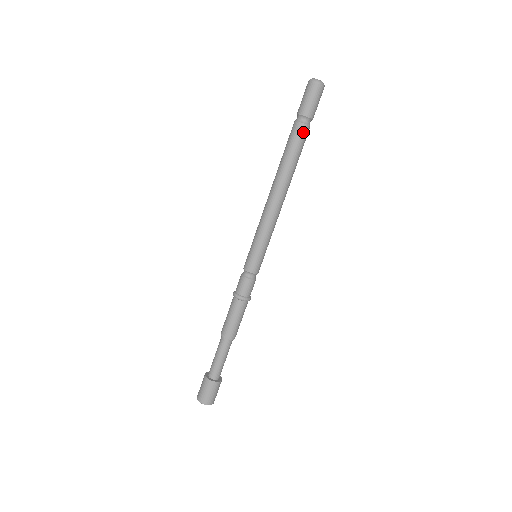
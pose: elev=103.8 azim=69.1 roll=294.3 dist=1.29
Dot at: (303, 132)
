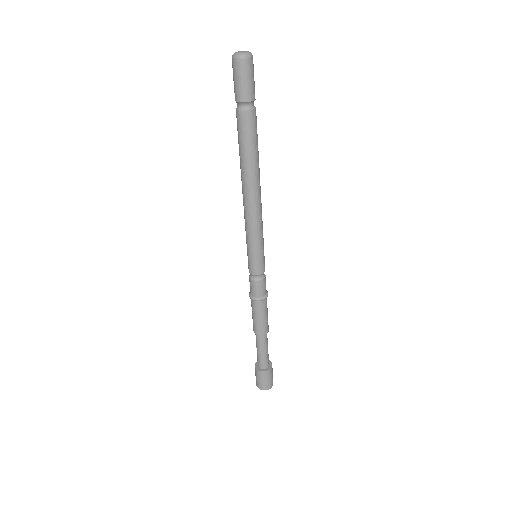
Dot at: (251, 120)
